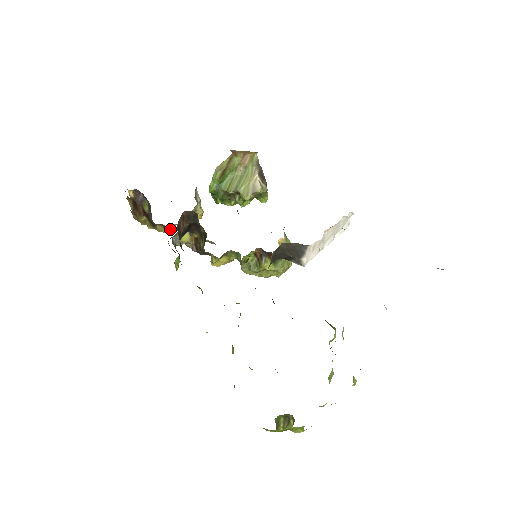
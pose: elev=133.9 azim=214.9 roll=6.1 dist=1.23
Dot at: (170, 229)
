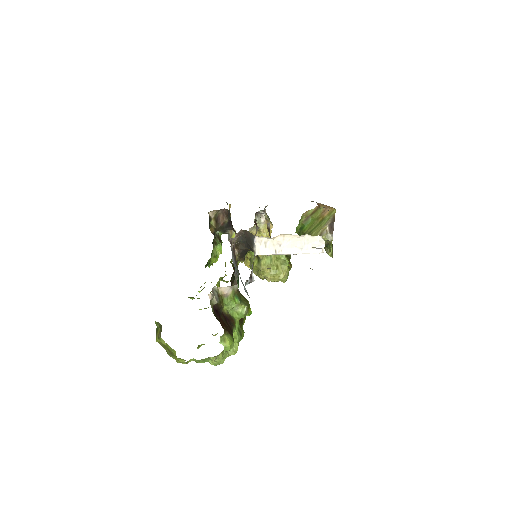
Dot at: occluded
